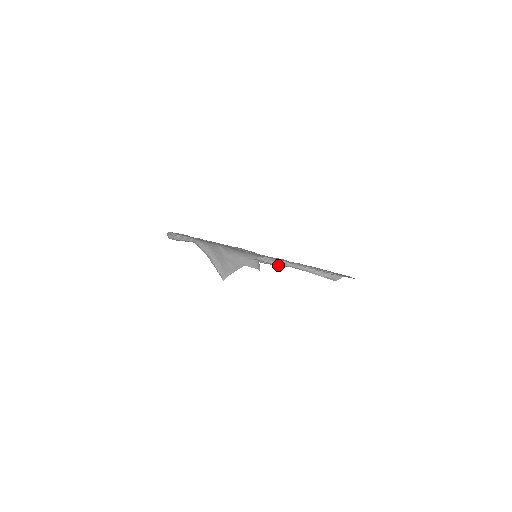
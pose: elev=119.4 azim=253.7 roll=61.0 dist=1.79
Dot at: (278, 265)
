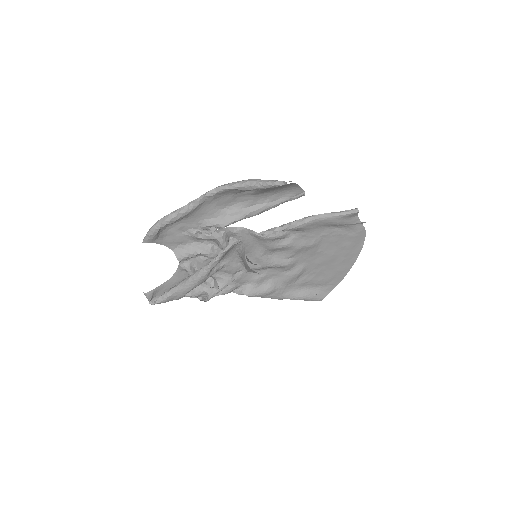
Dot at: (301, 224)
